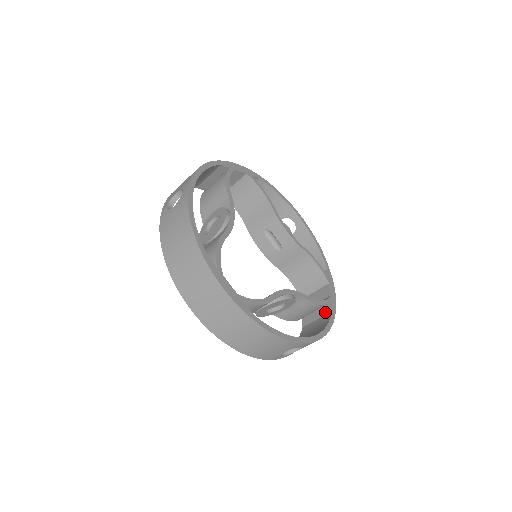
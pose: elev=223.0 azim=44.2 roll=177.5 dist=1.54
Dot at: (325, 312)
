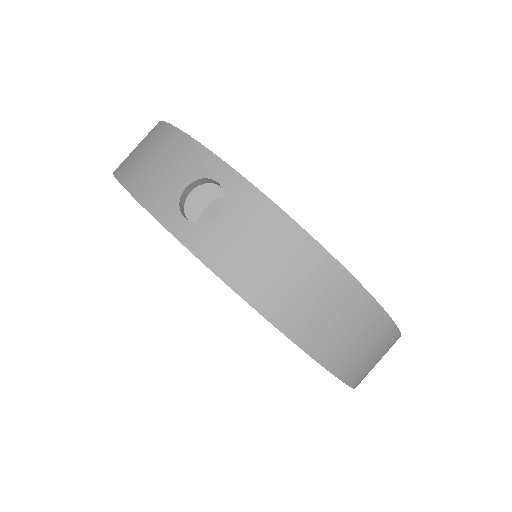
Dot at: occluded
